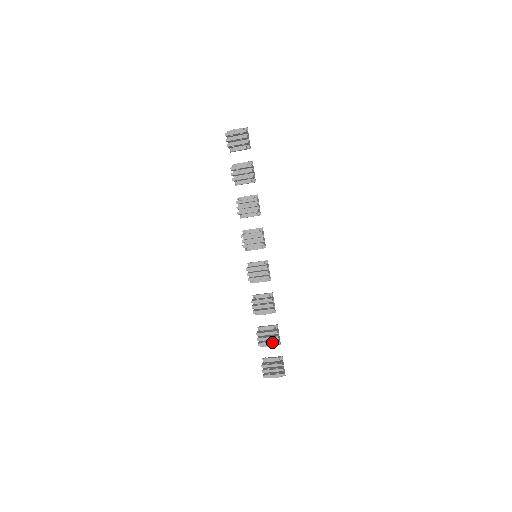
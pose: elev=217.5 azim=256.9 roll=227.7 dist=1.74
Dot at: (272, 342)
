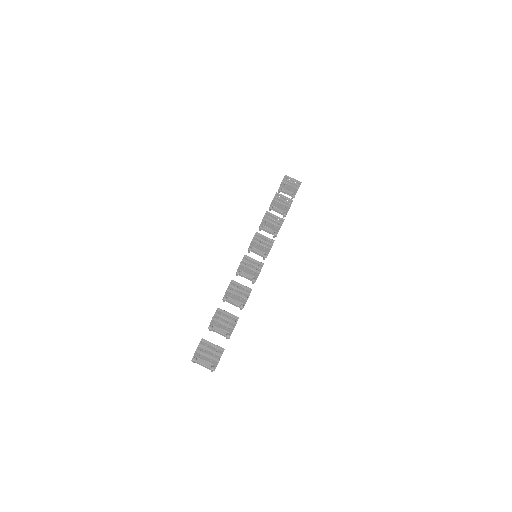
Dot at: (228, 324)
